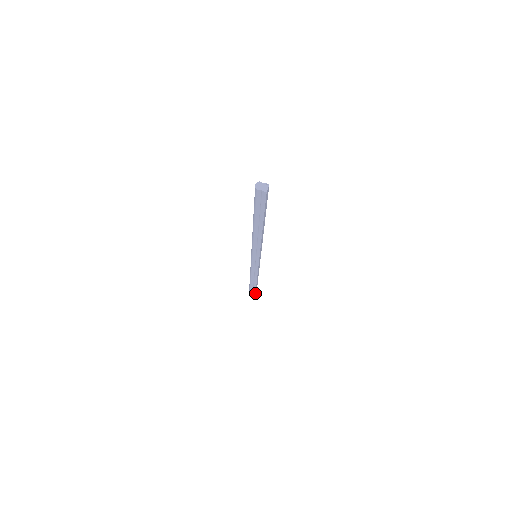
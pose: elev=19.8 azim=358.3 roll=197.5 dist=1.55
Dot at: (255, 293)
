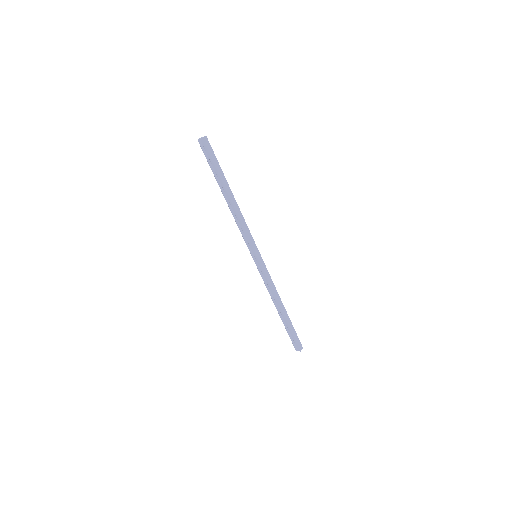
Dot at: (296, 343)
